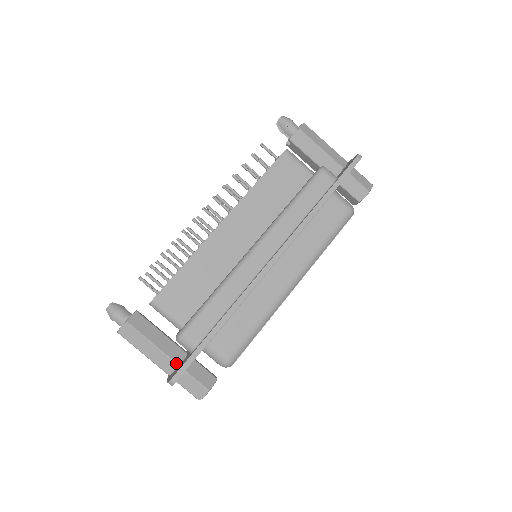
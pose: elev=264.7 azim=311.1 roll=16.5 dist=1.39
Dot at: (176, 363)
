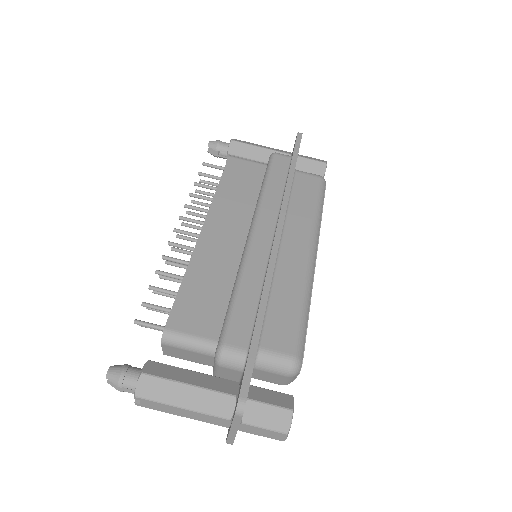
Dot at: (232, 395)
